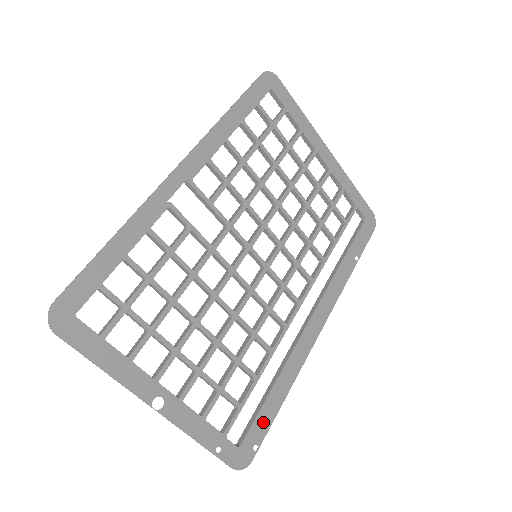
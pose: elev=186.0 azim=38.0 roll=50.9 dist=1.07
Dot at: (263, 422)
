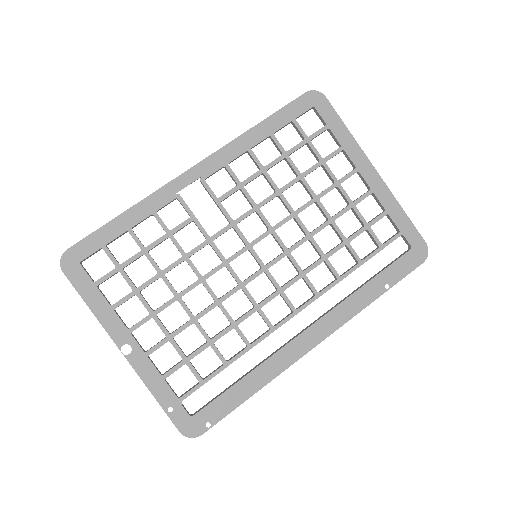
Dot at: (223, 406)
